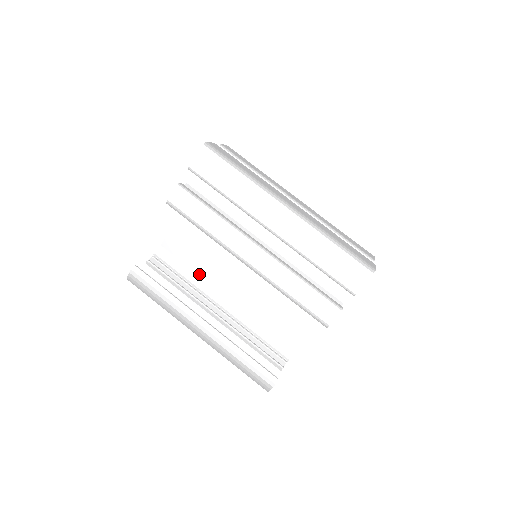
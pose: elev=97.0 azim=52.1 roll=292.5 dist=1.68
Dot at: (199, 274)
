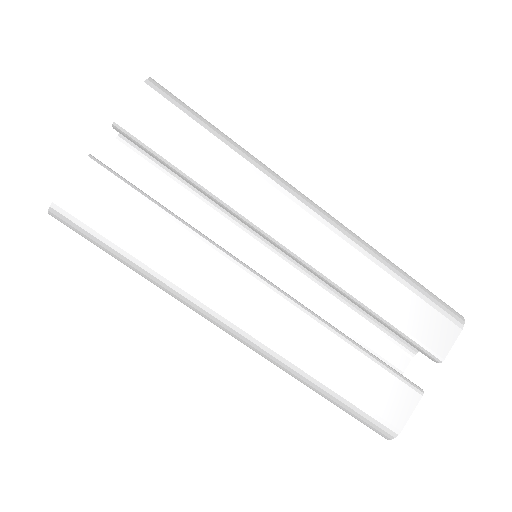
Dot at: occluded
